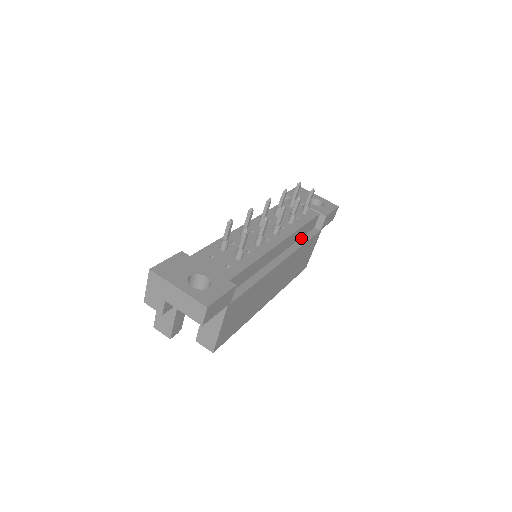
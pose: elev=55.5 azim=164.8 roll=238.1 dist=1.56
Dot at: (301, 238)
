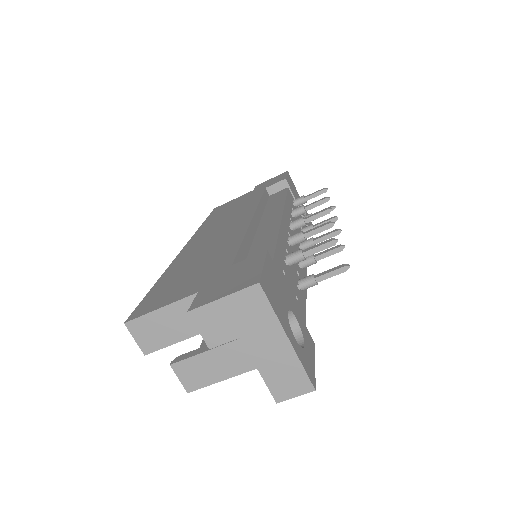
Dot at: occluded
